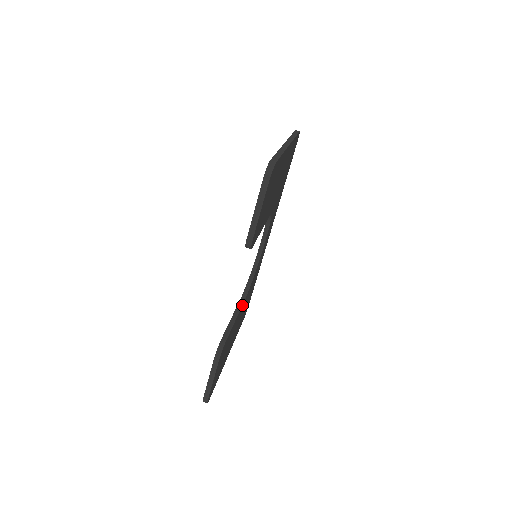
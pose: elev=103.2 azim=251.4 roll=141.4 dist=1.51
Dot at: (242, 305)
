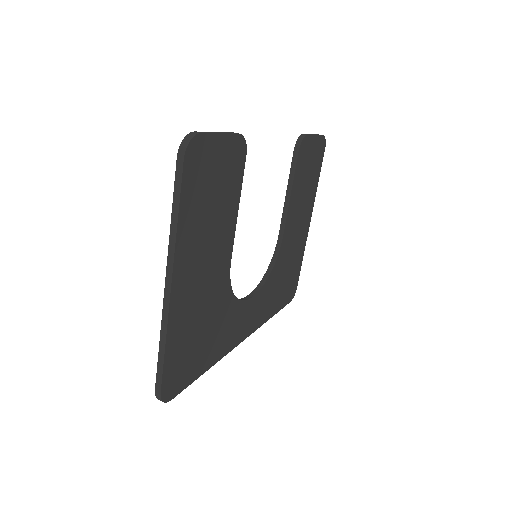
Dot at: (232, 247)
